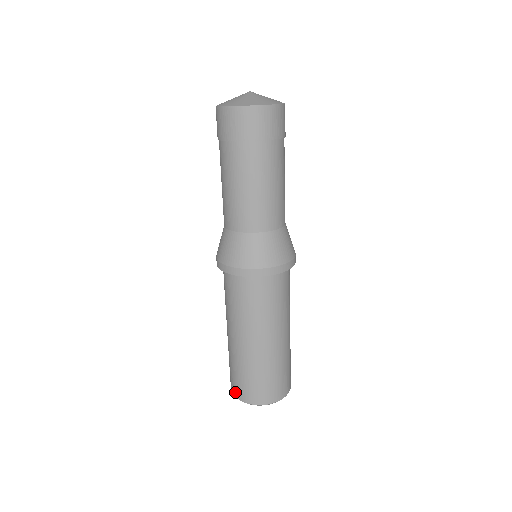
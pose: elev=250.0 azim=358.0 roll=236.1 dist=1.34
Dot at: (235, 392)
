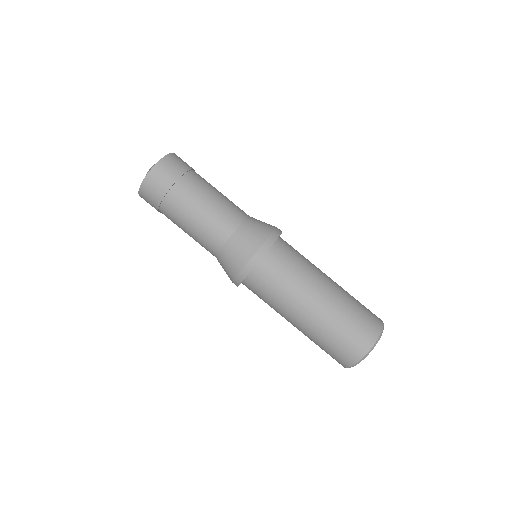
Dot at: (346, 363)
